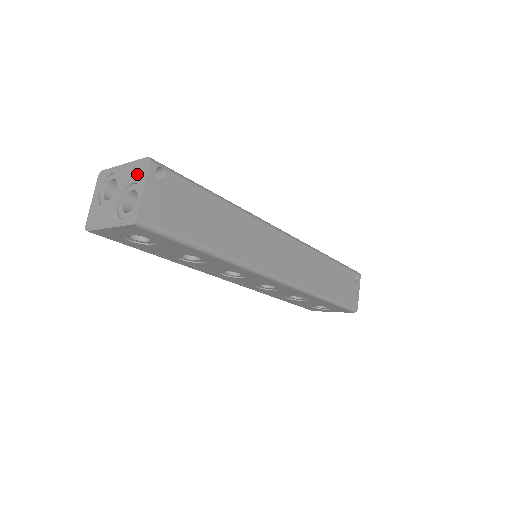
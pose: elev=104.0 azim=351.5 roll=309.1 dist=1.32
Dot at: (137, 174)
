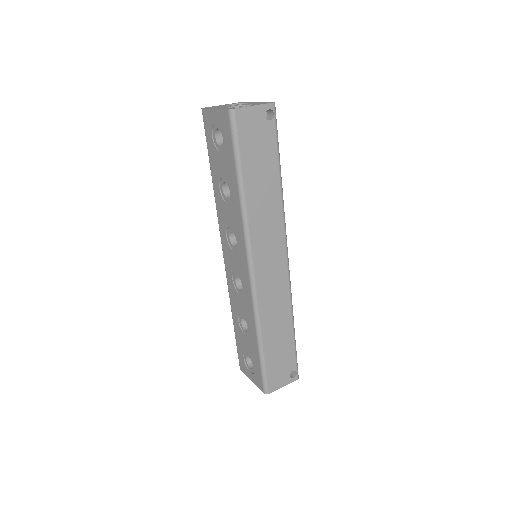
Dot at: (260, 103)
